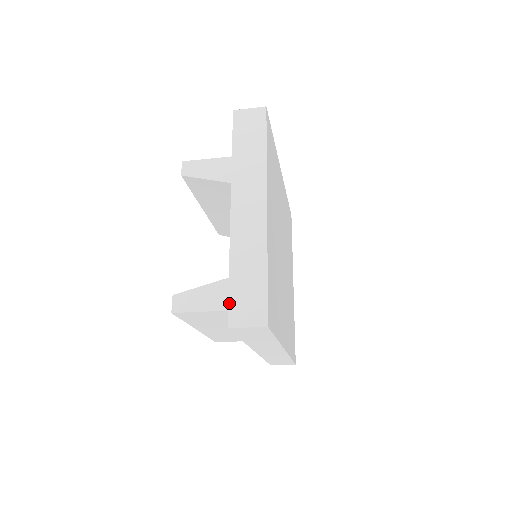
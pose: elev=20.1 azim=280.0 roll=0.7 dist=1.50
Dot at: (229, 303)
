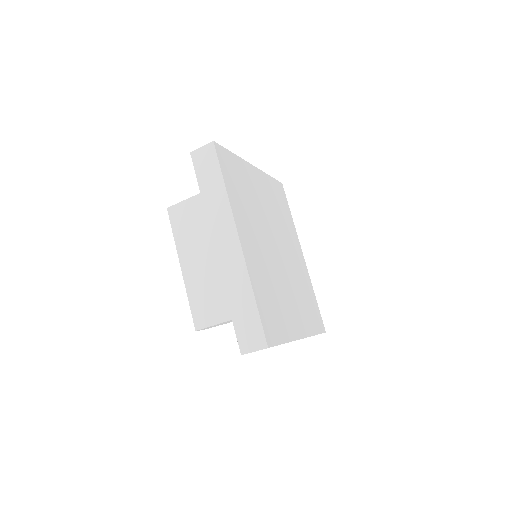
Dot at: occluded
